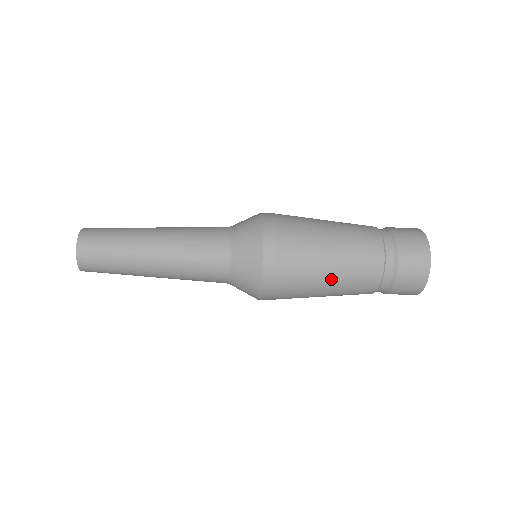
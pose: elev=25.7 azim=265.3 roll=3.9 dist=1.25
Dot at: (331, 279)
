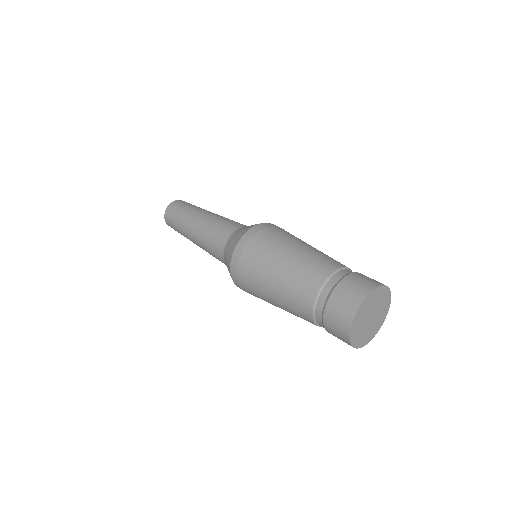
Dot at: occluded
